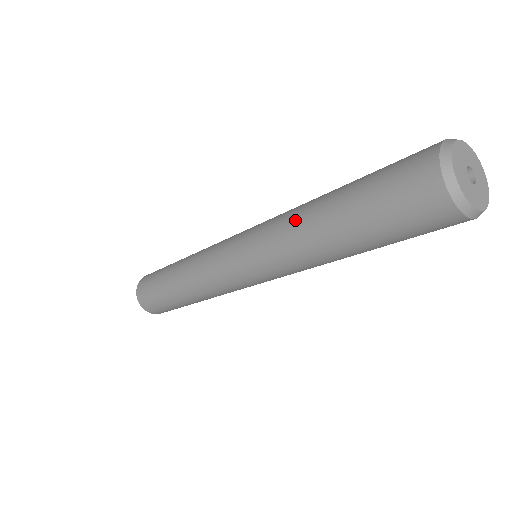
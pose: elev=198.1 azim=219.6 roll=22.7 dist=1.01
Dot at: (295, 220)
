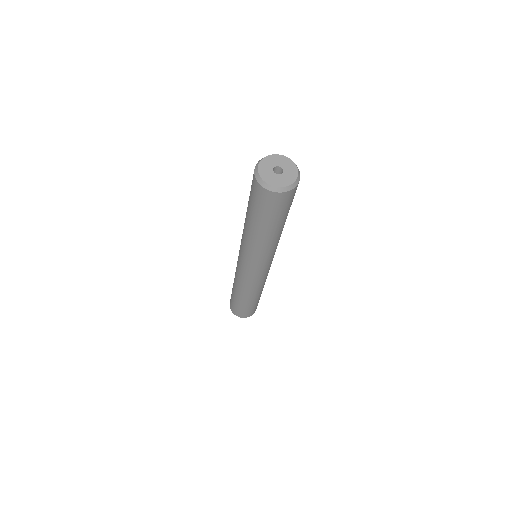
Dot at: occluded
